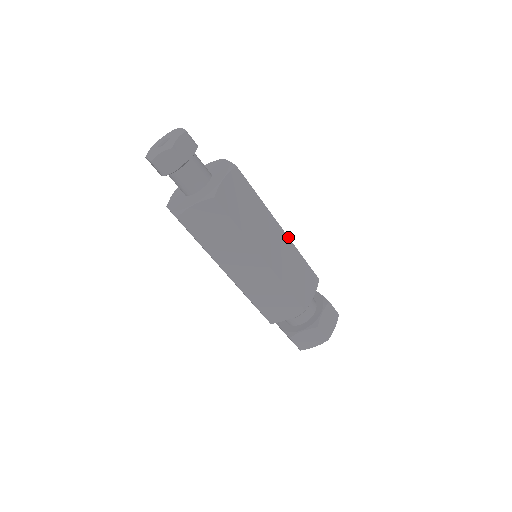
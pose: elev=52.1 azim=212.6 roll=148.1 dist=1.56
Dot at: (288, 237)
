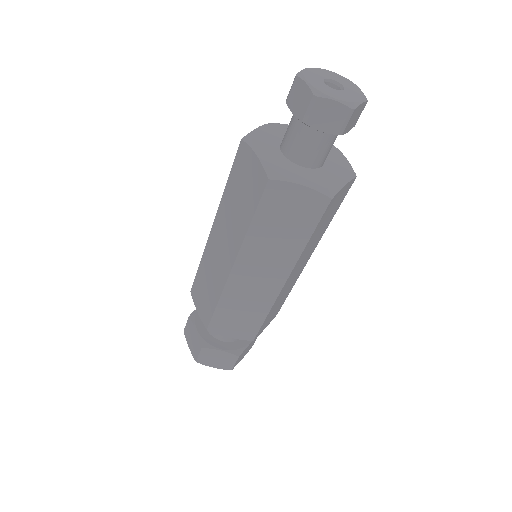
Dot at: occluded
